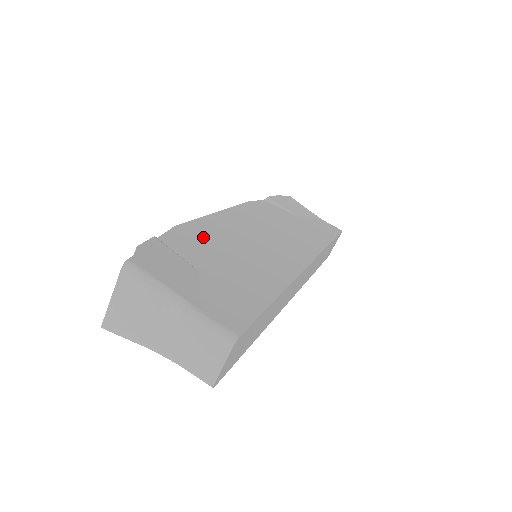
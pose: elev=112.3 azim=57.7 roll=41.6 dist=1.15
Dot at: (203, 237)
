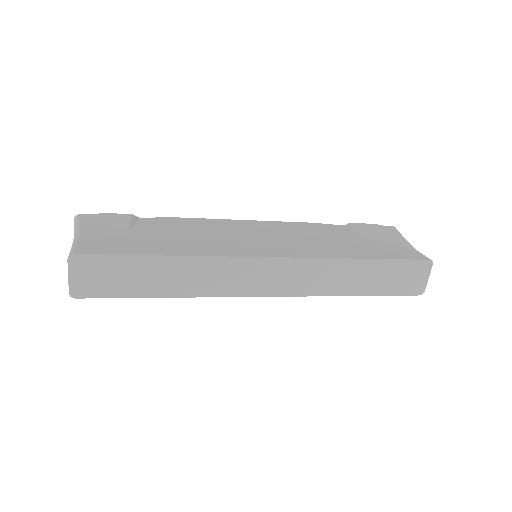
Dot at: (184, 224)
